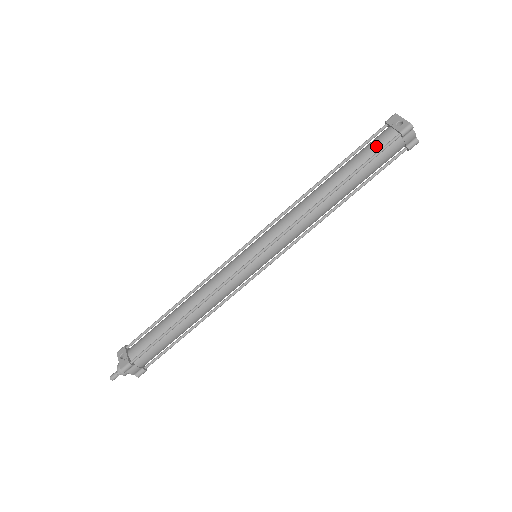
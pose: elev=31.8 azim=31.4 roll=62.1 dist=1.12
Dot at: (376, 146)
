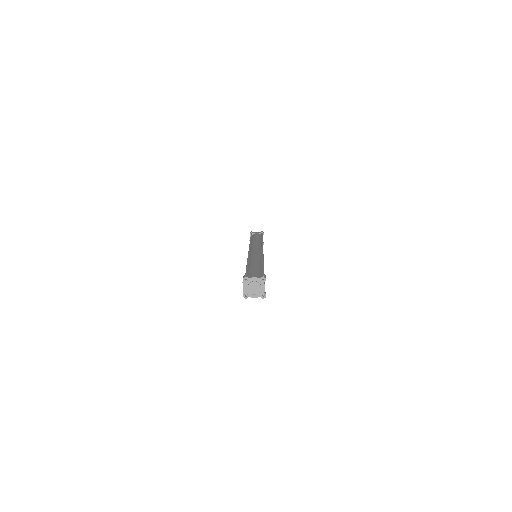
Dot at: occluded
